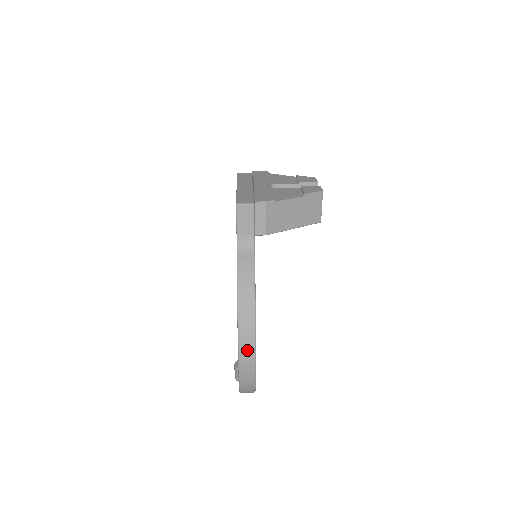
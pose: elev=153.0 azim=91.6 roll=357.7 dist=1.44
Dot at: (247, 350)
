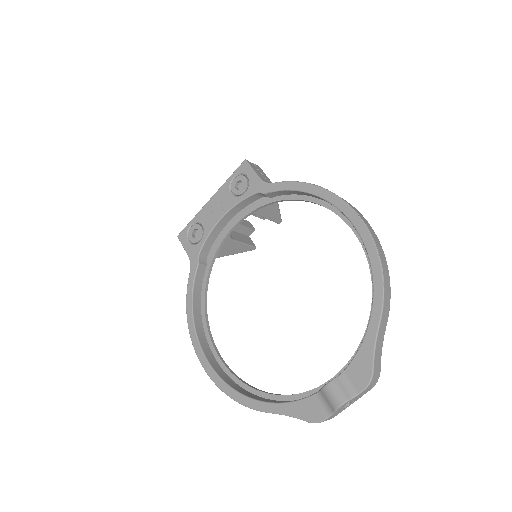
Dot at: (357, 211)
